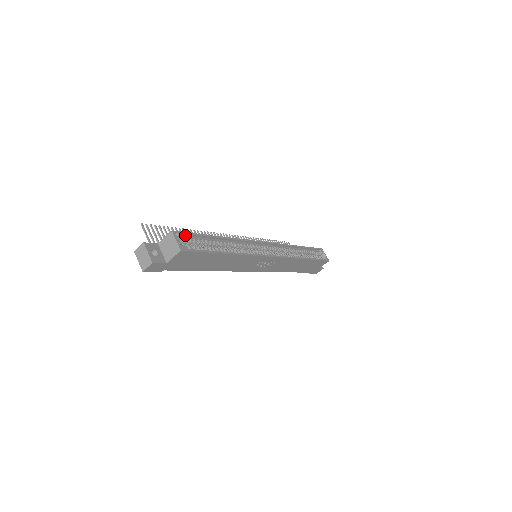
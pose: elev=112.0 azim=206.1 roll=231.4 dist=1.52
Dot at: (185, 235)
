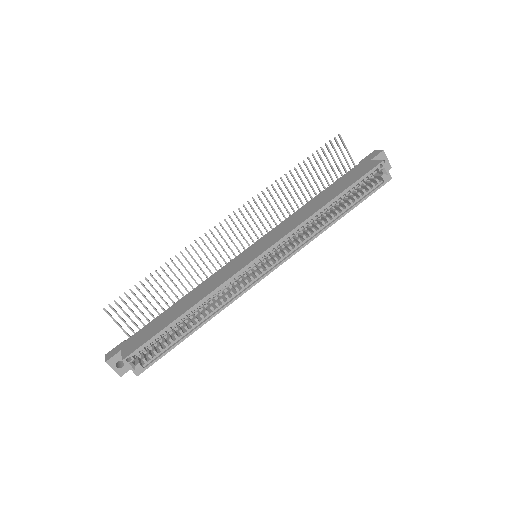
Dot at: (140, 348)
